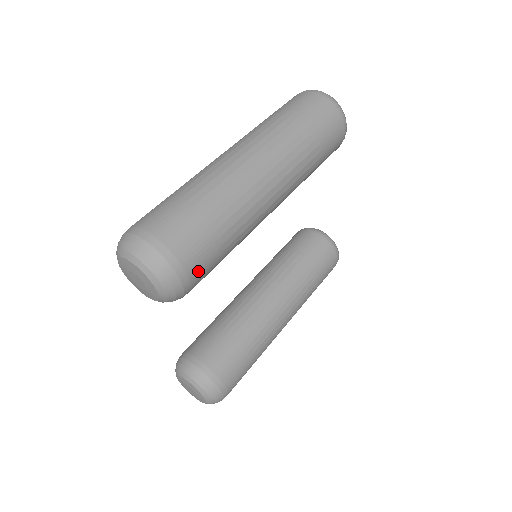
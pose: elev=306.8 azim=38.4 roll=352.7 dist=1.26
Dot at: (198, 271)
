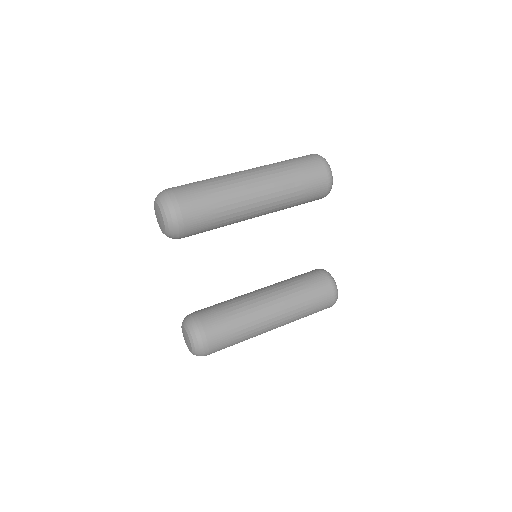
Dot at: (190, 218)
